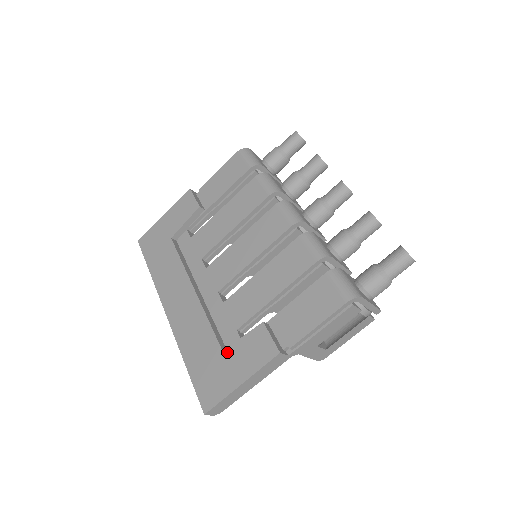
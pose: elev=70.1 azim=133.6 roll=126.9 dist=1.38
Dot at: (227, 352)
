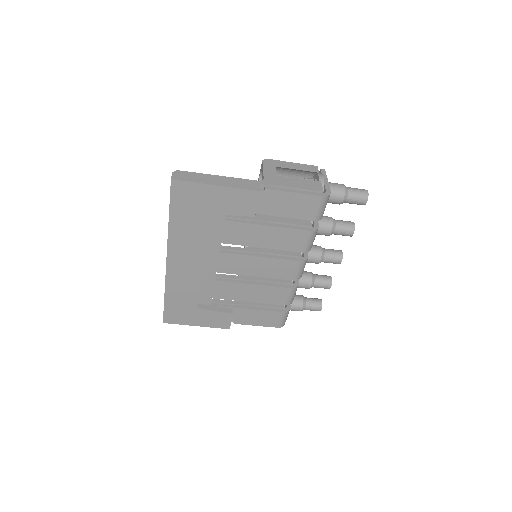
Dot at: (200, 311)
